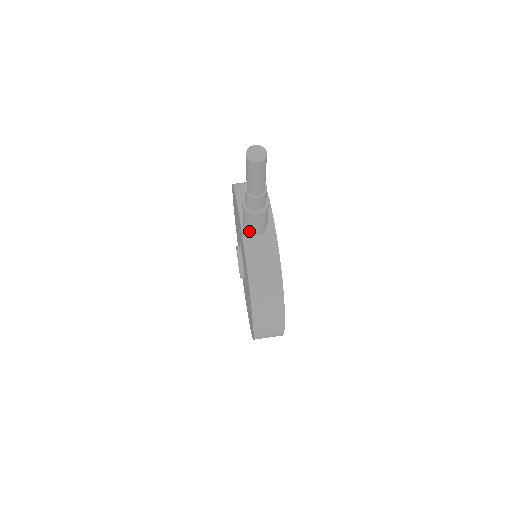
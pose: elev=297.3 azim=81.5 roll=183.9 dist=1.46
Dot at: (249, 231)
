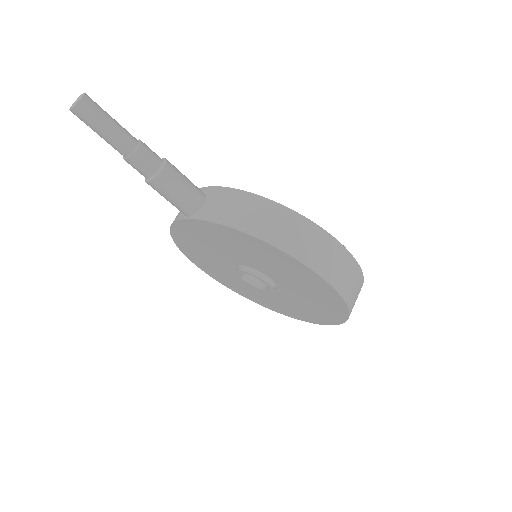
Dot at: (192, 208)
